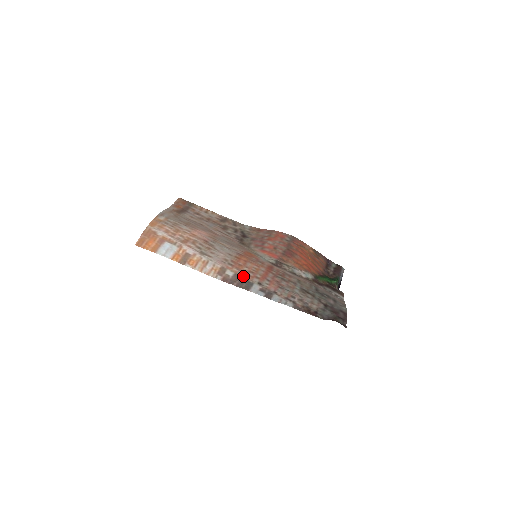
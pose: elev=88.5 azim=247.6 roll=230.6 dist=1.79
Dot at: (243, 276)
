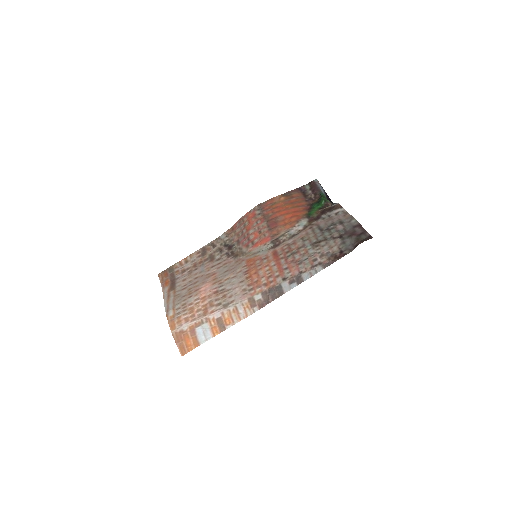
Dot at: (268, 288)
